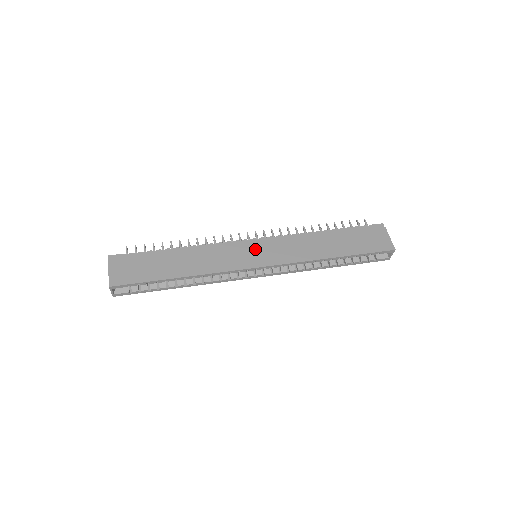
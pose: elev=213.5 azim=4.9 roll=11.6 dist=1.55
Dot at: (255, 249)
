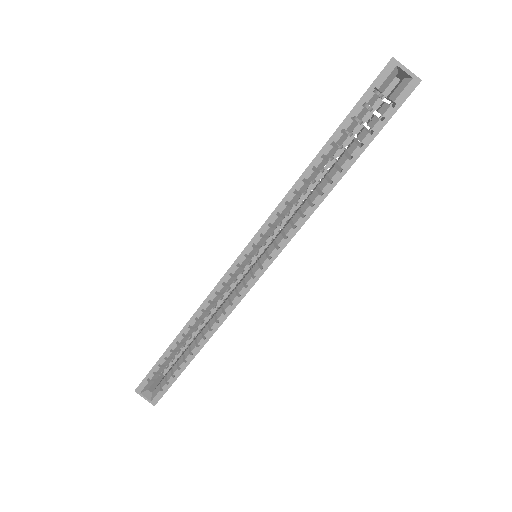
Dot at: occluded
